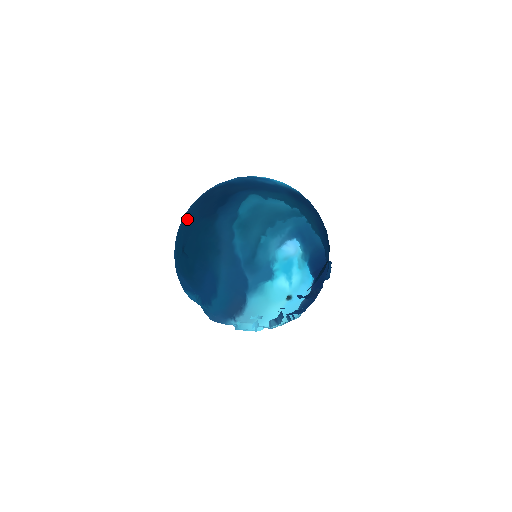
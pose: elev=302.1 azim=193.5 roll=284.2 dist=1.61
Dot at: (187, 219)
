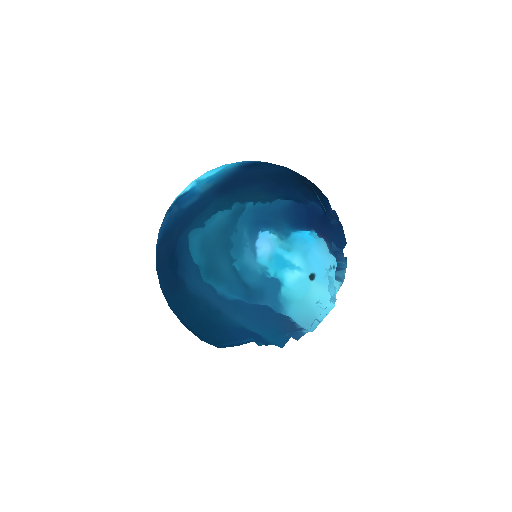
Dot at: occluded
